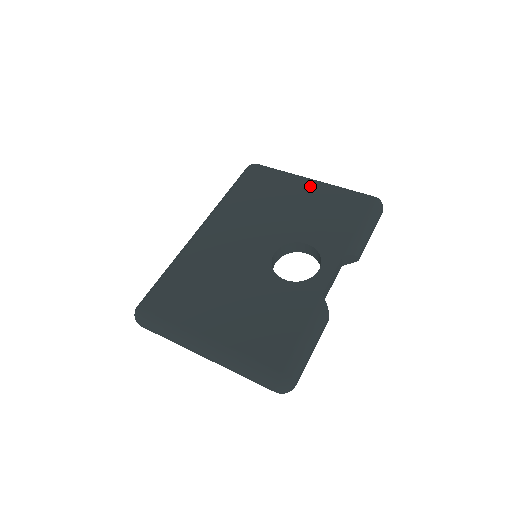
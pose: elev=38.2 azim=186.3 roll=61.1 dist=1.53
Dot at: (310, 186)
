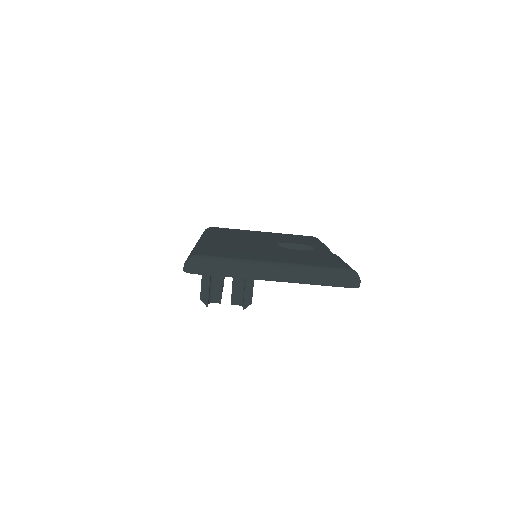
Dot at: (266, 232)
